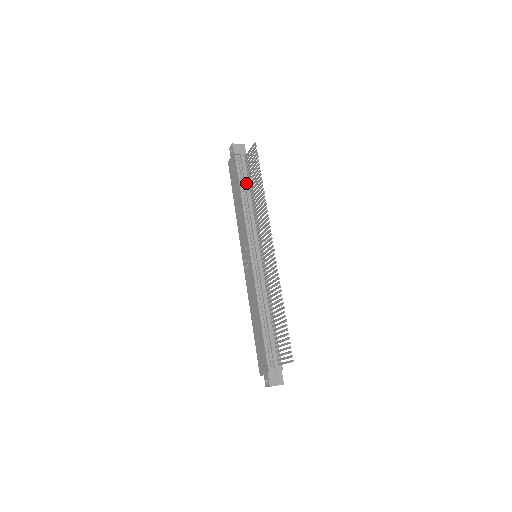
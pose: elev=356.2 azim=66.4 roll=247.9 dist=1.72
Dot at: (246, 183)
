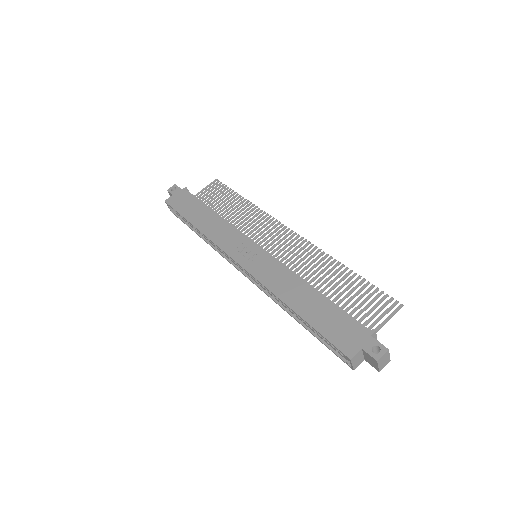
Dot at: occluded
